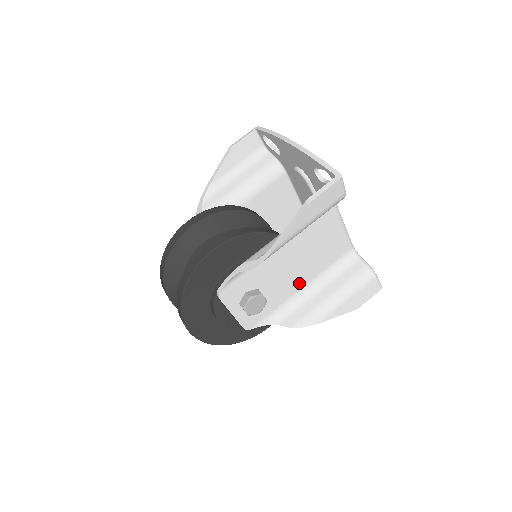
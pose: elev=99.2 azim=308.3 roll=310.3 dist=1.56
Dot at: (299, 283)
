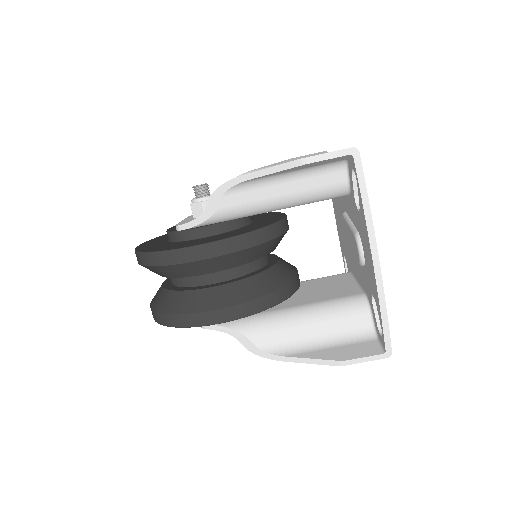
Dot at: occluded
